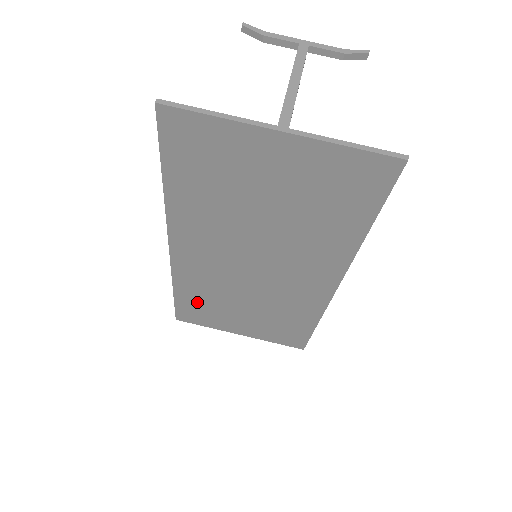
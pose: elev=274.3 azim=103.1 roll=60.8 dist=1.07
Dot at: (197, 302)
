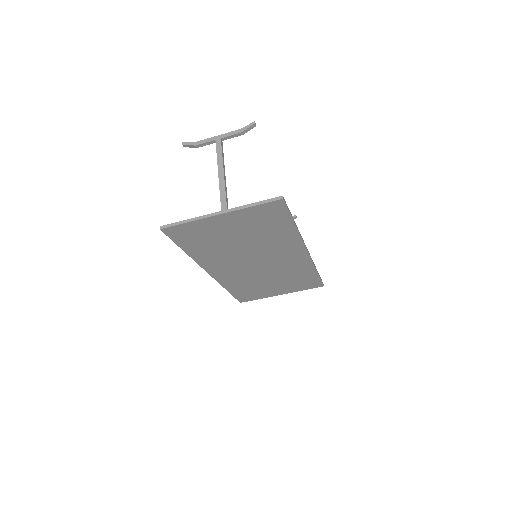
Dot at: (244, 290)
